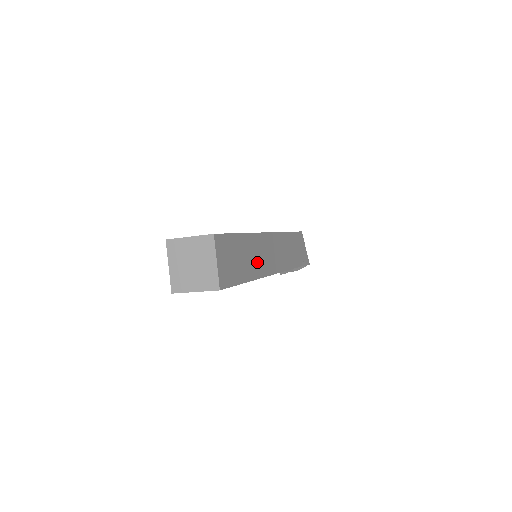
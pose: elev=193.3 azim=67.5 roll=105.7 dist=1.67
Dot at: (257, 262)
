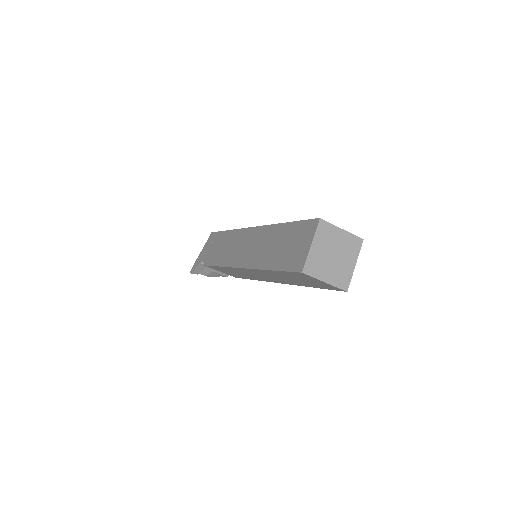
Dot at: occluded
